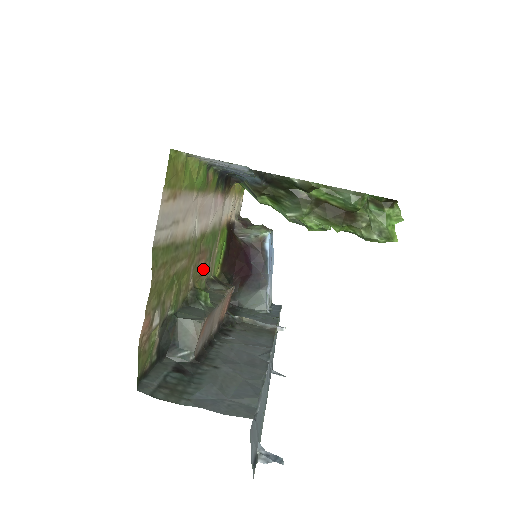
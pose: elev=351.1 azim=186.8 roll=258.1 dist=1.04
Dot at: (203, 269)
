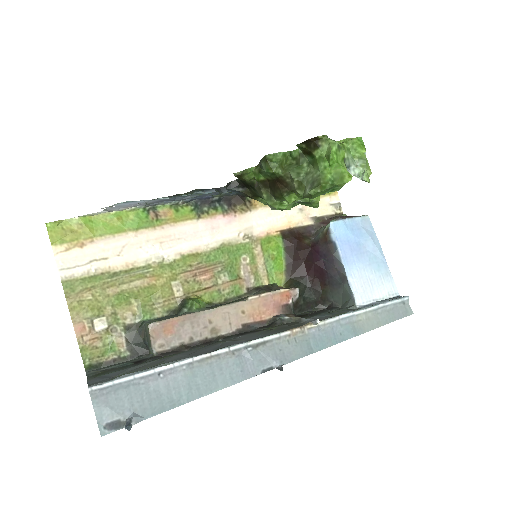
Dot at: (213, 282)
